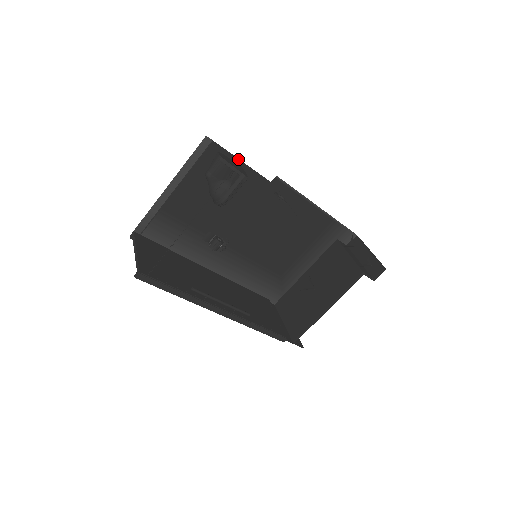
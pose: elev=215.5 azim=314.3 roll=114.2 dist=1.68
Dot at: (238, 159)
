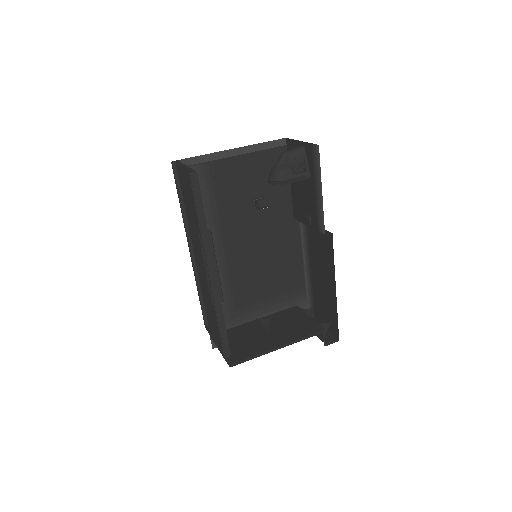
Dot at: occluded
